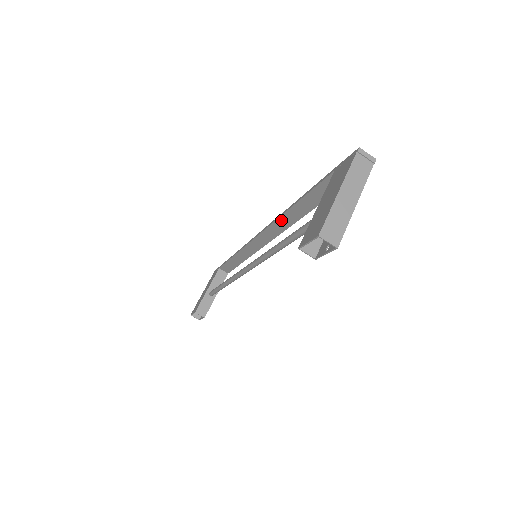
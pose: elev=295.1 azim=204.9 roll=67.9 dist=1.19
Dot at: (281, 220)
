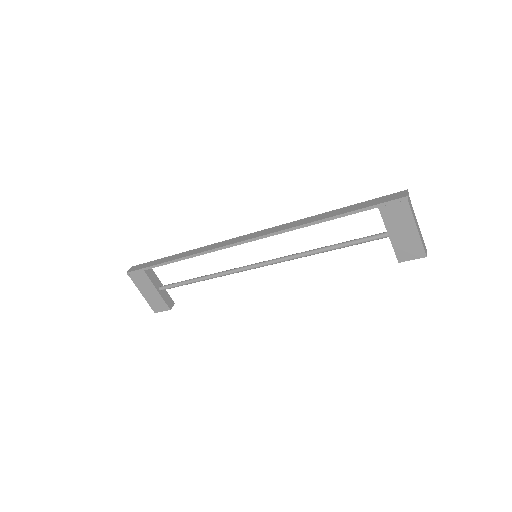
Dot at: (284, 231)
